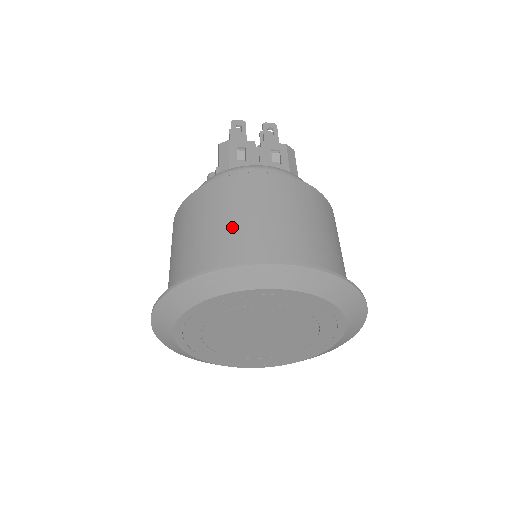
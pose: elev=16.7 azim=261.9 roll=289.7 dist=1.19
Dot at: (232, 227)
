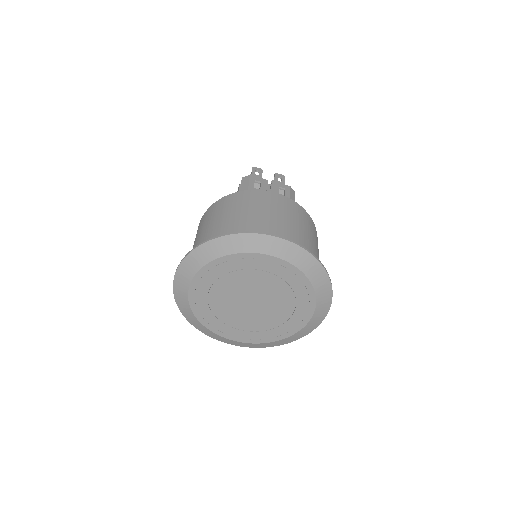
Dot at: (246, 217)
